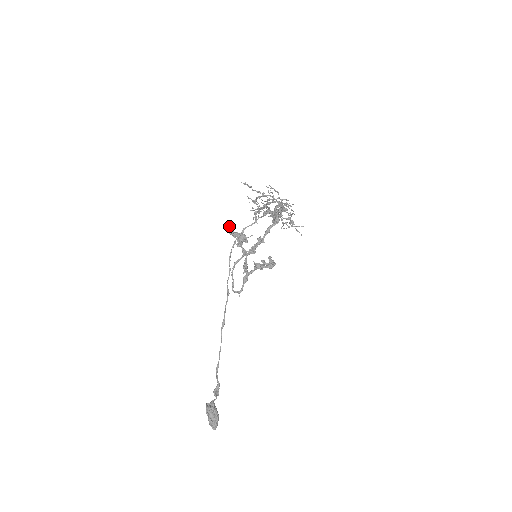
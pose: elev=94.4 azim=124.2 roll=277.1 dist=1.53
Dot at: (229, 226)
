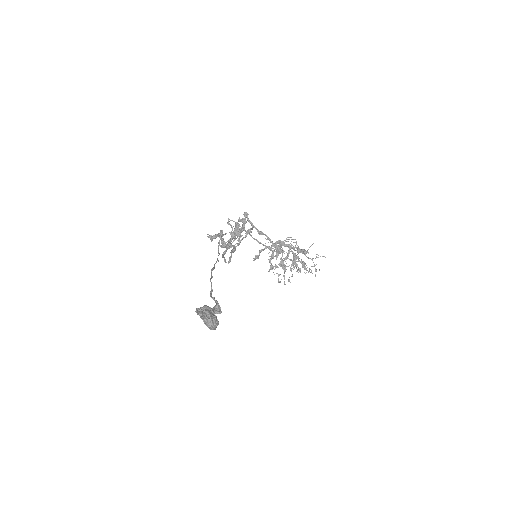
Dot at: (207, 234)
